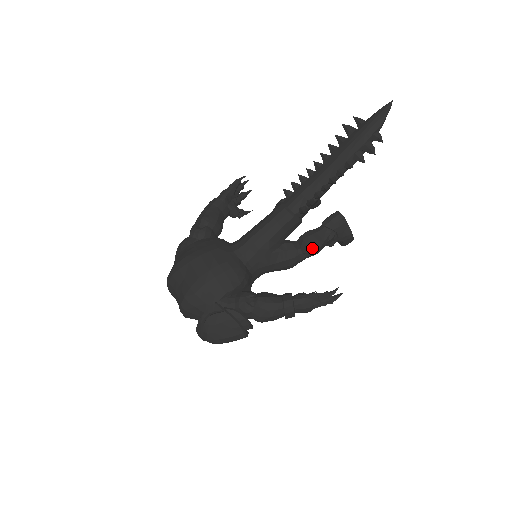
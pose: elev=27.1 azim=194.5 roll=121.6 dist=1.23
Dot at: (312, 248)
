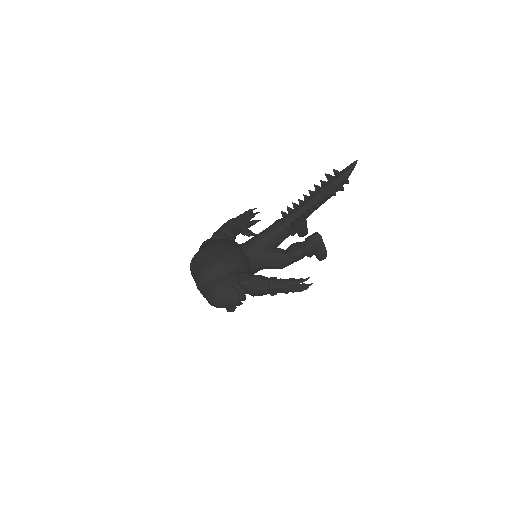
Dot at: (296, 254)
